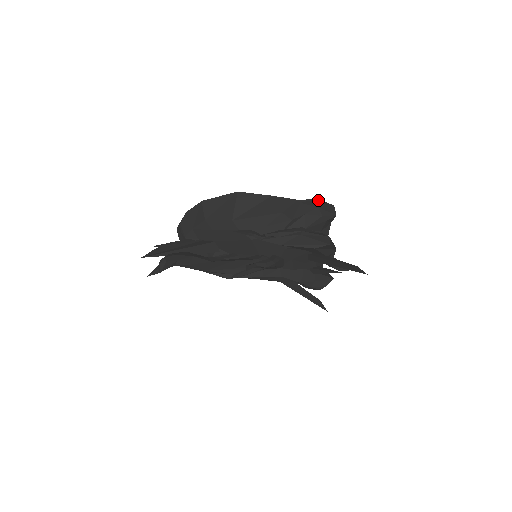
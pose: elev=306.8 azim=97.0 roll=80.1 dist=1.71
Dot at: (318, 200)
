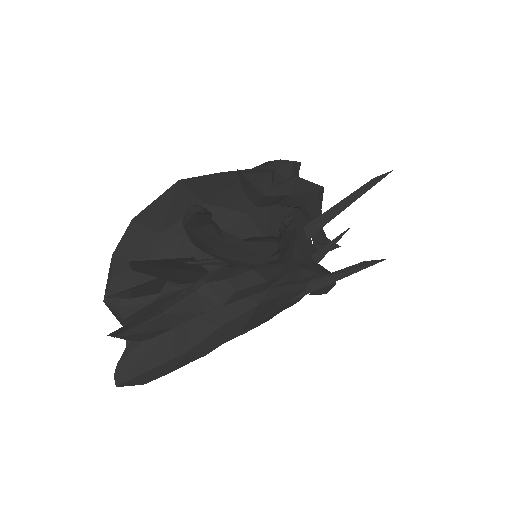
Dot at: (270, 161)
